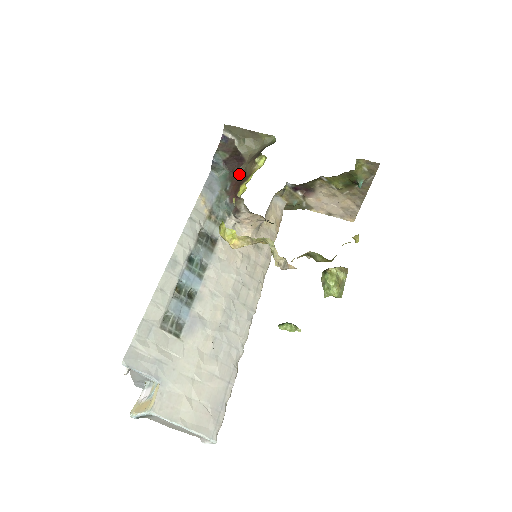
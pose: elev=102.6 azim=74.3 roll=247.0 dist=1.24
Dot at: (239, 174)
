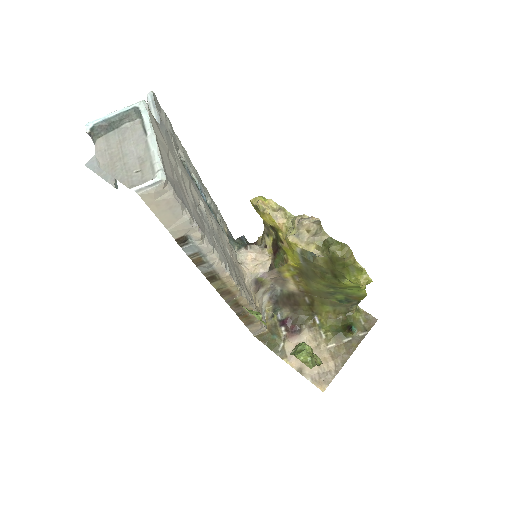
Dot at: occluded
